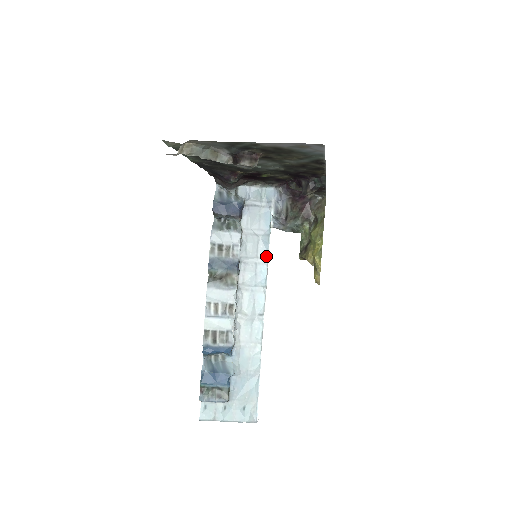
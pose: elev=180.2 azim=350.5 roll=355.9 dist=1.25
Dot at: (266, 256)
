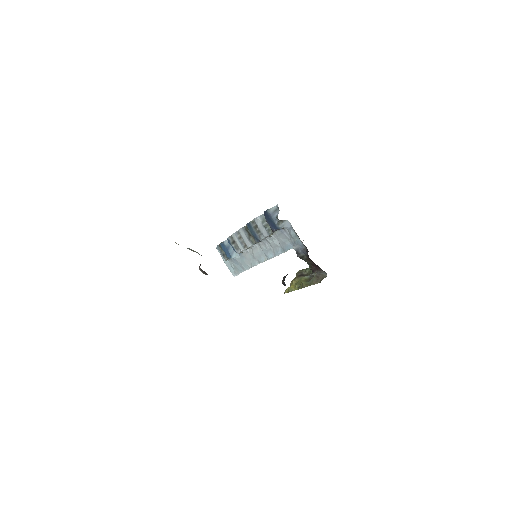
Dot at: (276, 254)
